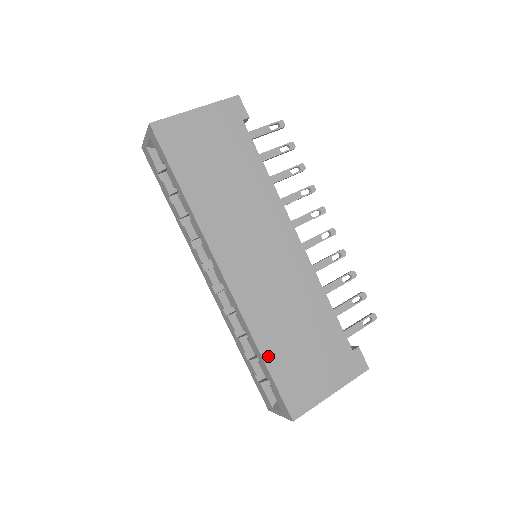
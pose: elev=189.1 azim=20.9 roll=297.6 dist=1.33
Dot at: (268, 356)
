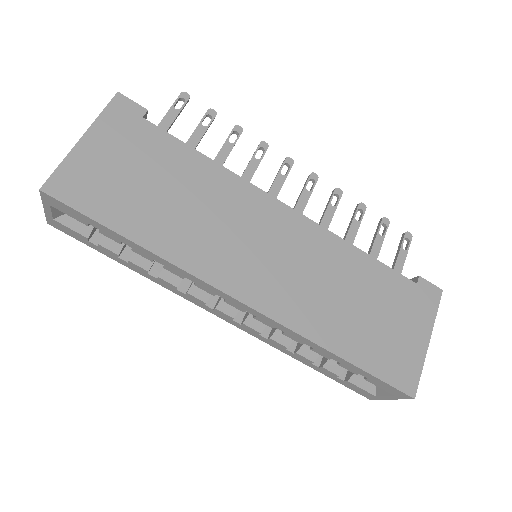
Dot at: (346, 352)
